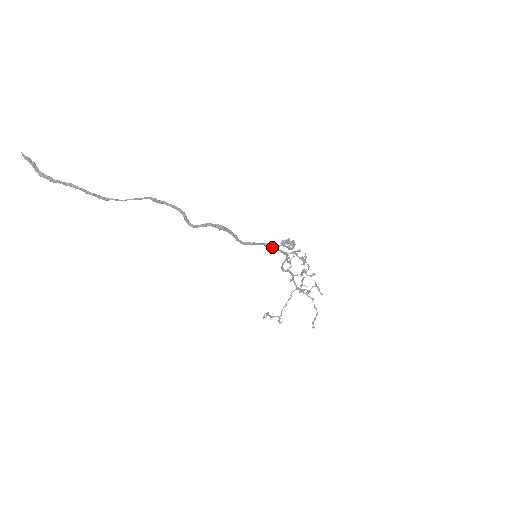
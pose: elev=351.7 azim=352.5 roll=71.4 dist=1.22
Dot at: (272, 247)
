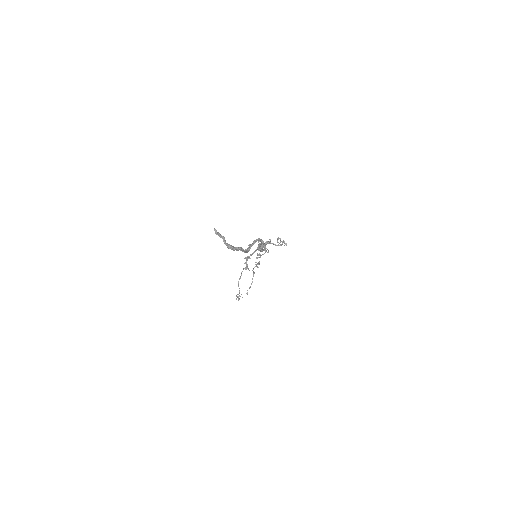
Dot at: occluded
